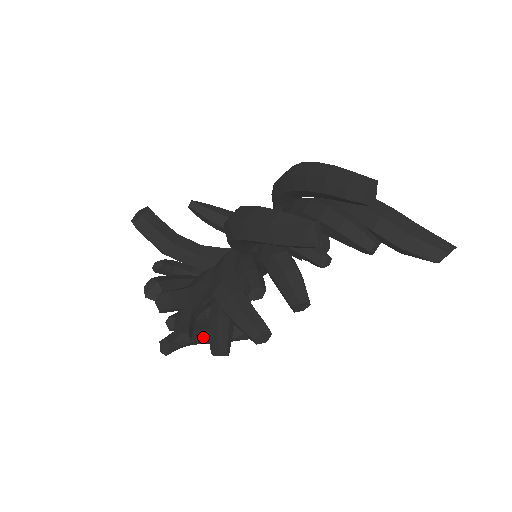
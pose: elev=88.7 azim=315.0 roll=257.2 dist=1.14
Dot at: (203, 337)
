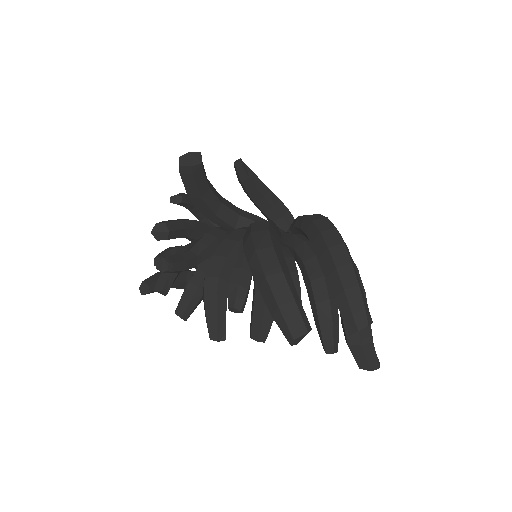
Dot at: (176, 286)
